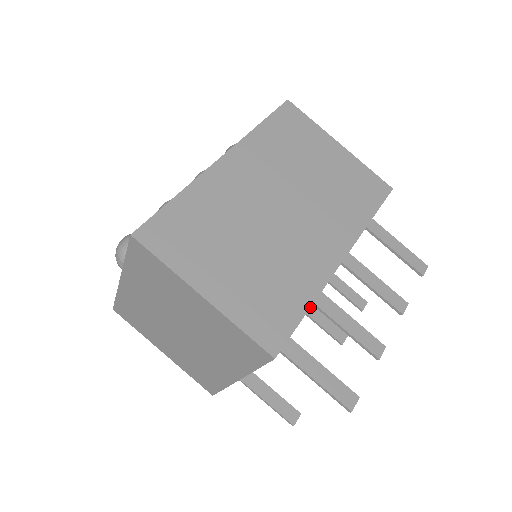
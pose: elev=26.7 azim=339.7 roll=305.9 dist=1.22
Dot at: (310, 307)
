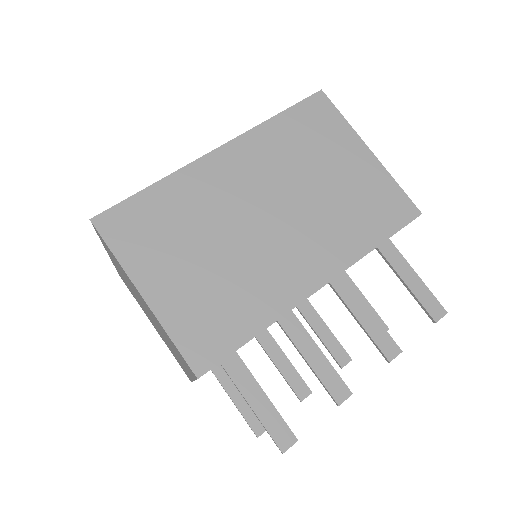
Dot at: (259, 333)
